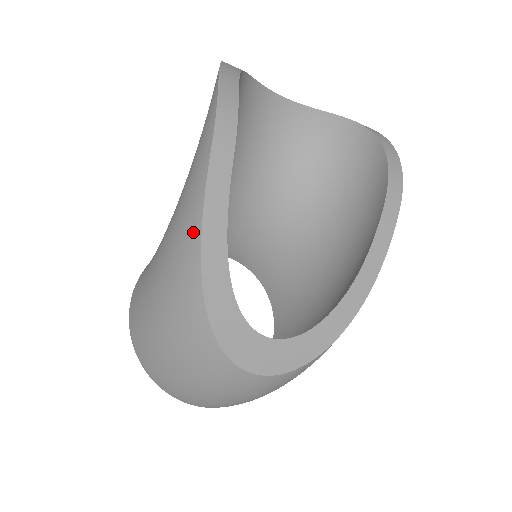
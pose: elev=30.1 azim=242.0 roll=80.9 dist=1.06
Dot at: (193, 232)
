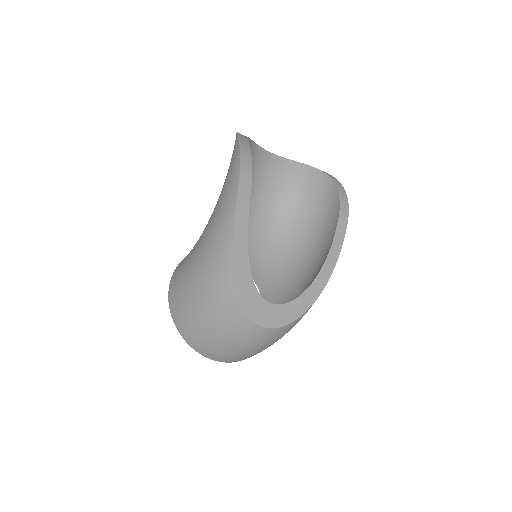
Dot at: (227, 236)
